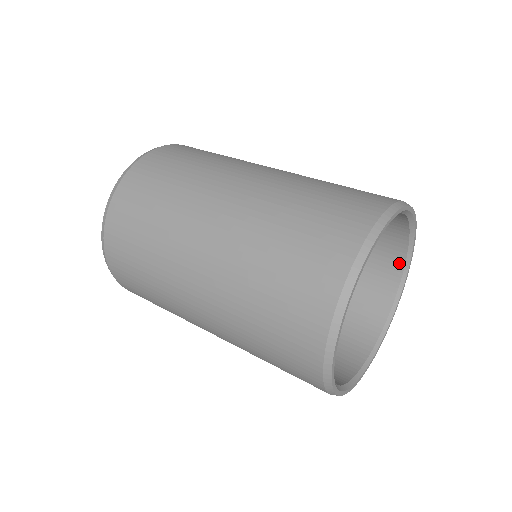
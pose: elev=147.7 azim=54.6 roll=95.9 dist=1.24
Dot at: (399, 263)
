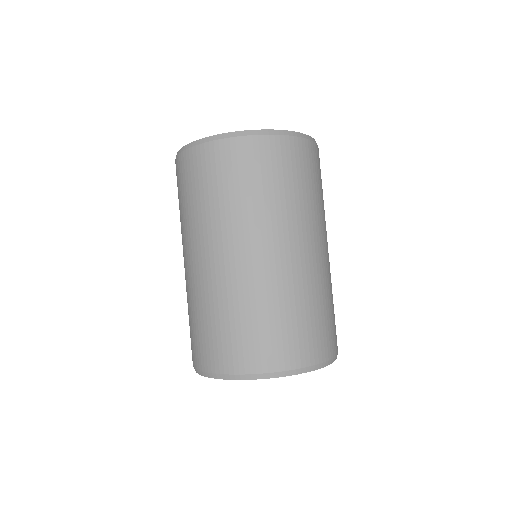
Dot at: occluded
